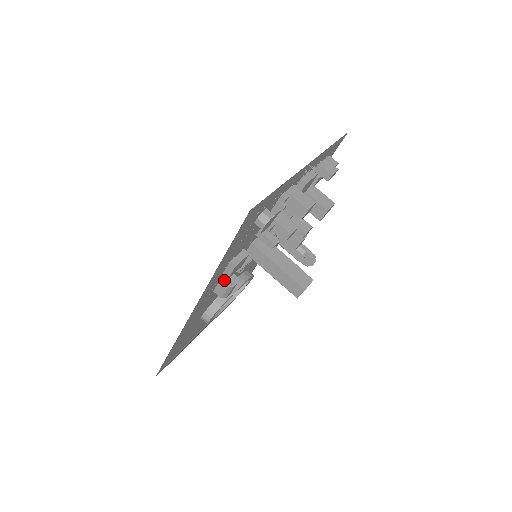
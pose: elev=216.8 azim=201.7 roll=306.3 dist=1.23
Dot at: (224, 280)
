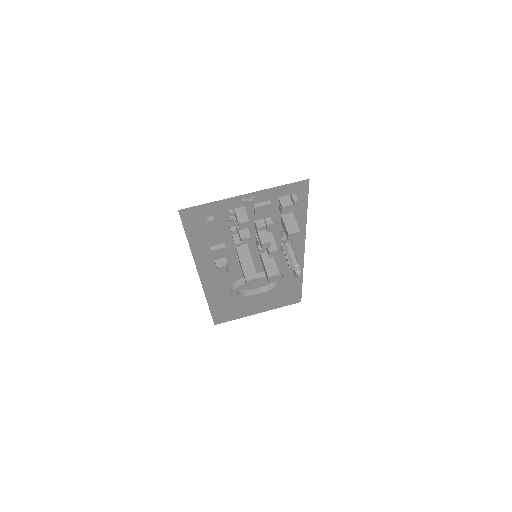
Dot at: (217, 261)
